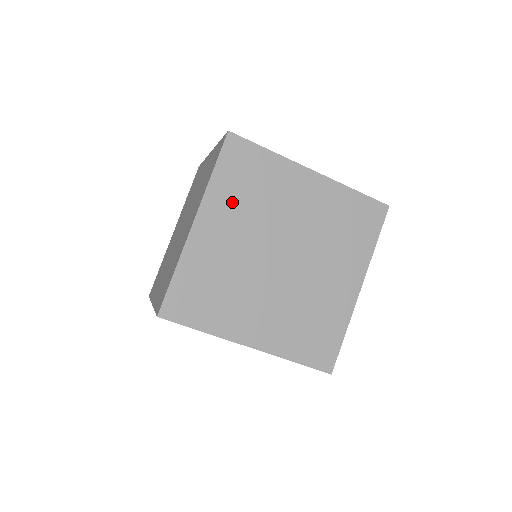
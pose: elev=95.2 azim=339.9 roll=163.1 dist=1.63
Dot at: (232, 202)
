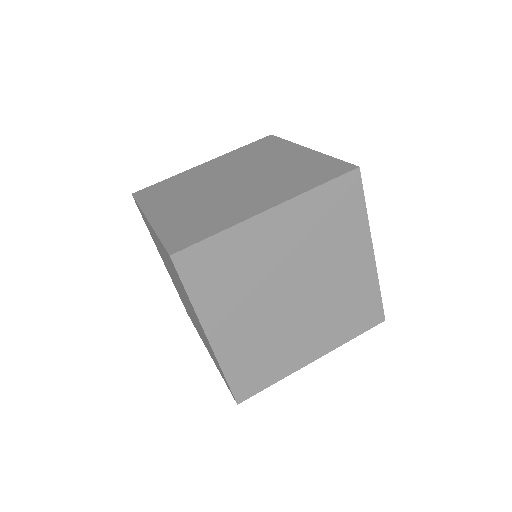
Dot at: (308, 221)
